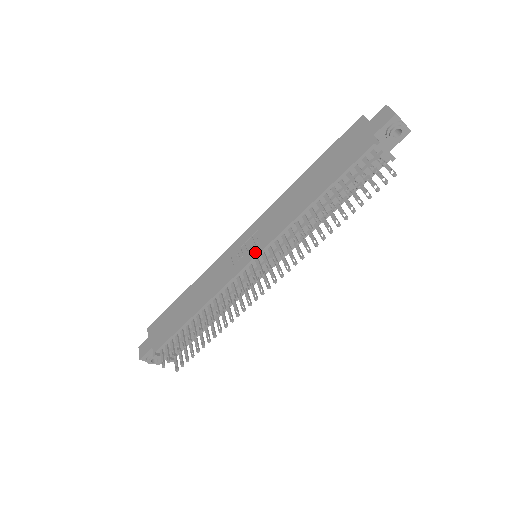
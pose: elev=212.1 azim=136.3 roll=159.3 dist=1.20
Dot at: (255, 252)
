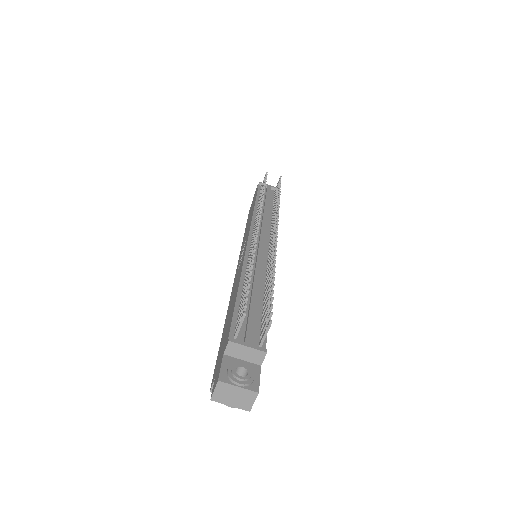
Dot at: (247, 239)
